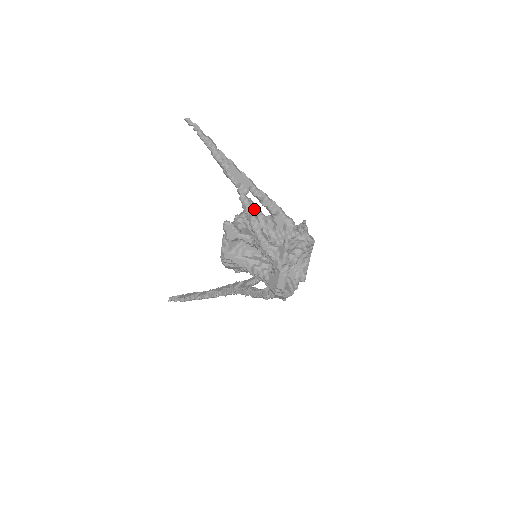
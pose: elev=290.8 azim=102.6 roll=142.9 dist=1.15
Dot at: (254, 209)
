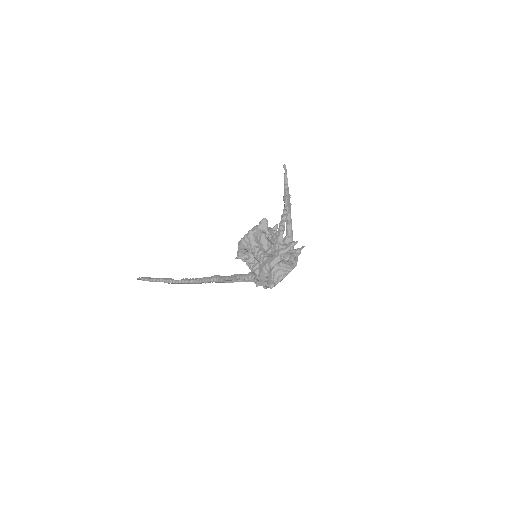
Dot at: (276, 230)
